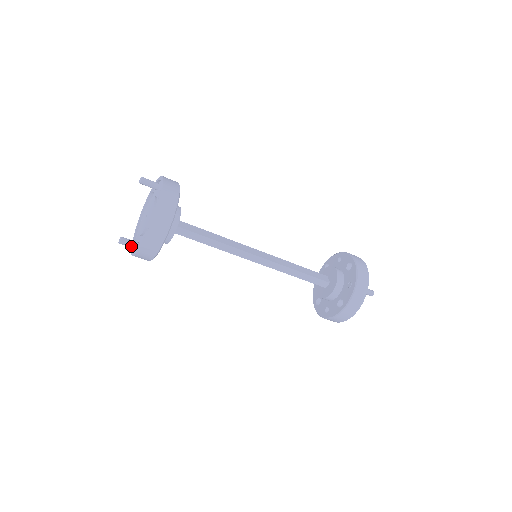
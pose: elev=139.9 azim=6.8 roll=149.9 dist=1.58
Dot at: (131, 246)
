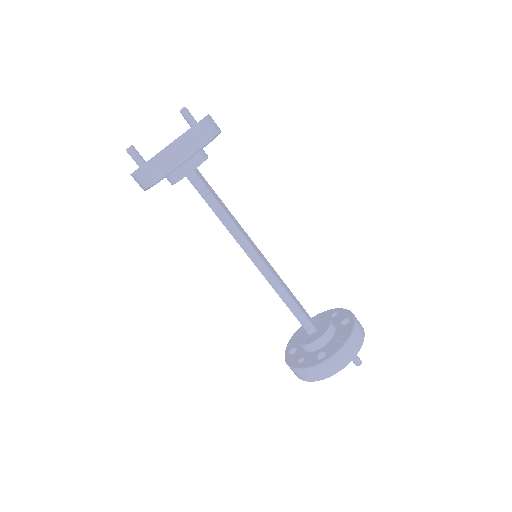
Dot at: (137, 160)
